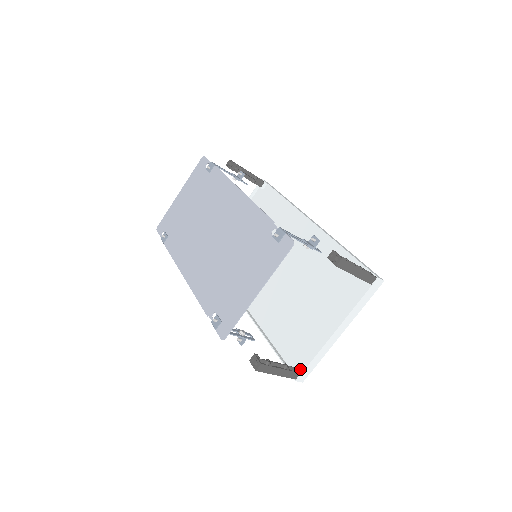
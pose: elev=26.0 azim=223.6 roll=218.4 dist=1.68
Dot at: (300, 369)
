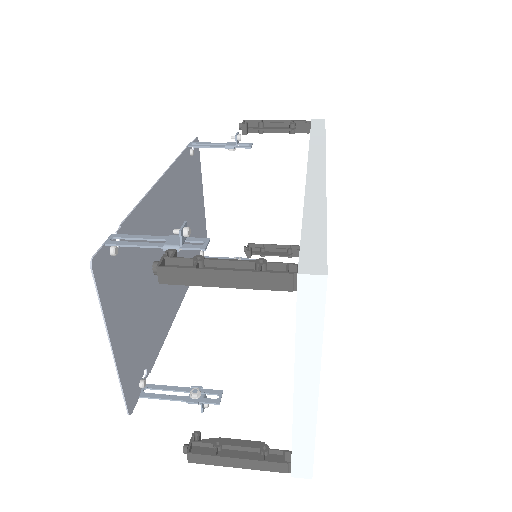
Dot at: occluded
